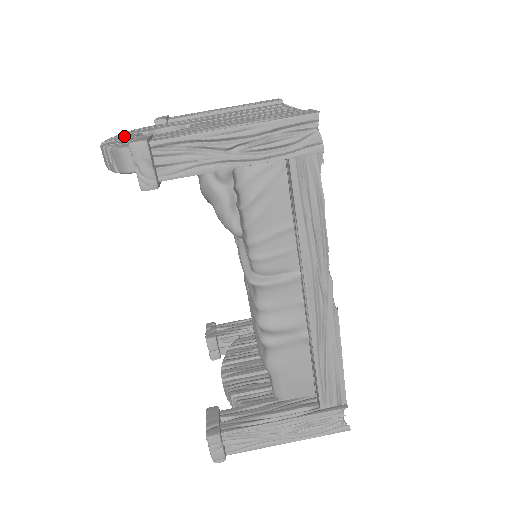
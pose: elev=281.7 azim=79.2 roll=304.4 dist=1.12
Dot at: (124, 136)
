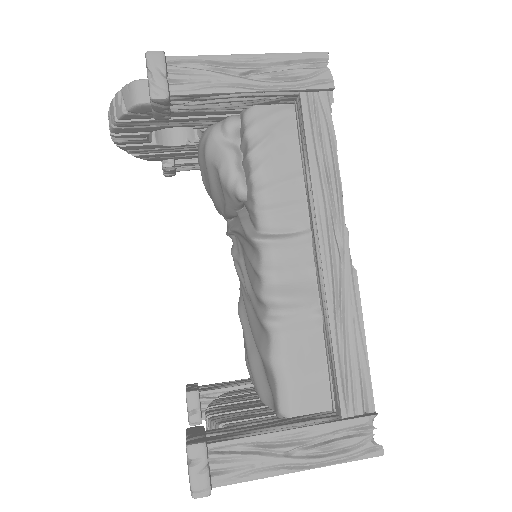
Dot at: occluded
